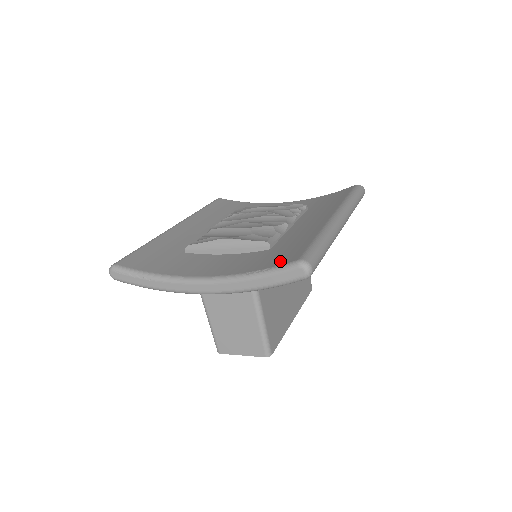
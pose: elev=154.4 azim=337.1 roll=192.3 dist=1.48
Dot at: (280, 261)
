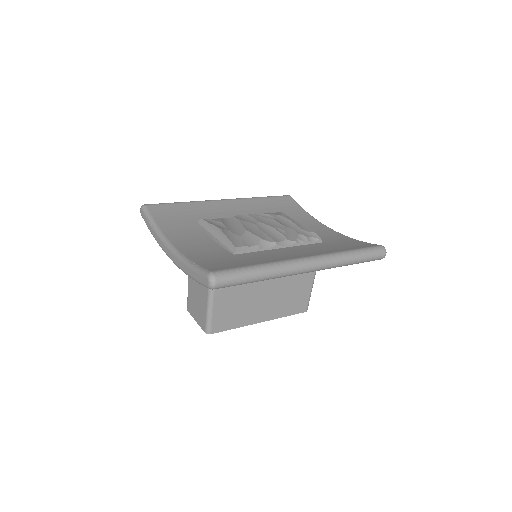
Dot at: (211, 266)
